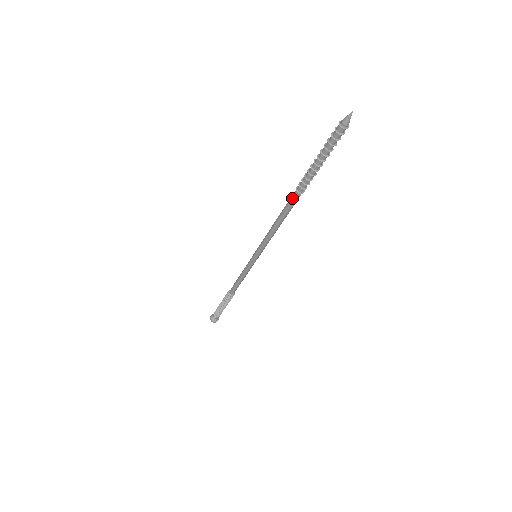
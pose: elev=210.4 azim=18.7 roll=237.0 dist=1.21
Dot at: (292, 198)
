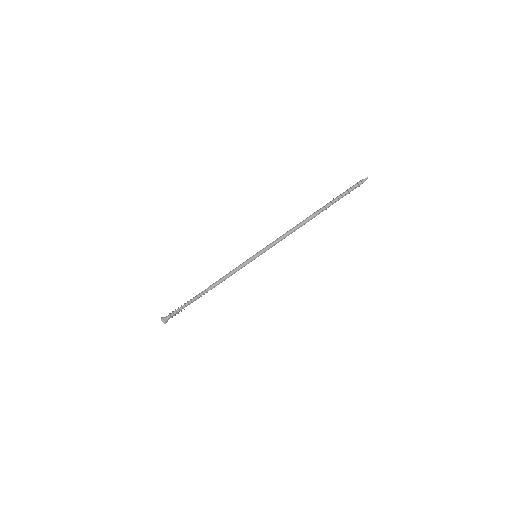
Dot at: (313, 216)
